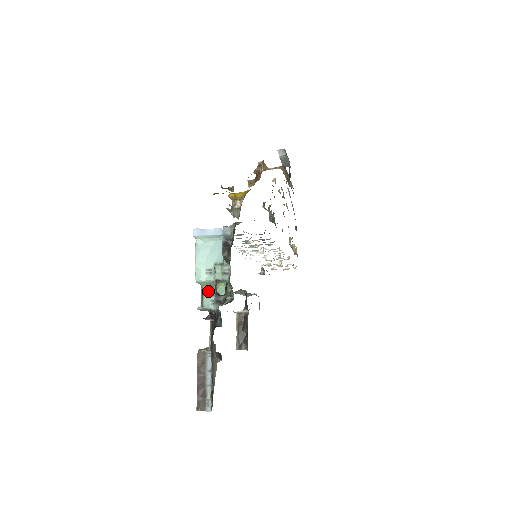
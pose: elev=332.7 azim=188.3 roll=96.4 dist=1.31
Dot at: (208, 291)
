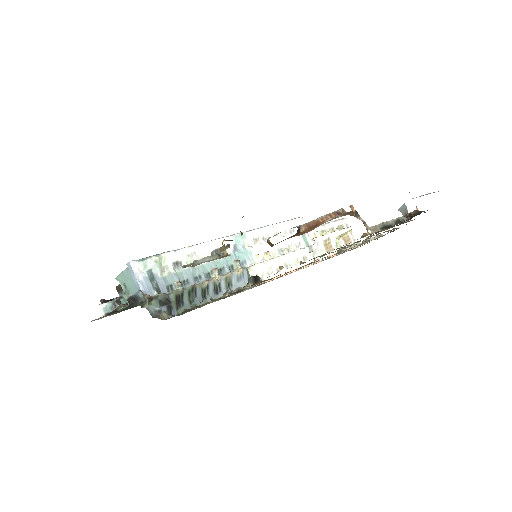
Dot at: occluded
